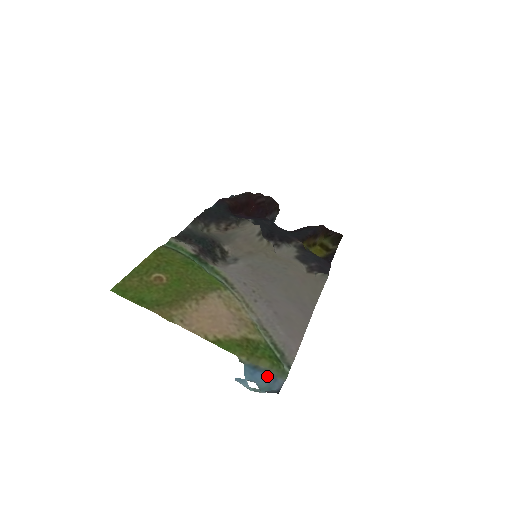
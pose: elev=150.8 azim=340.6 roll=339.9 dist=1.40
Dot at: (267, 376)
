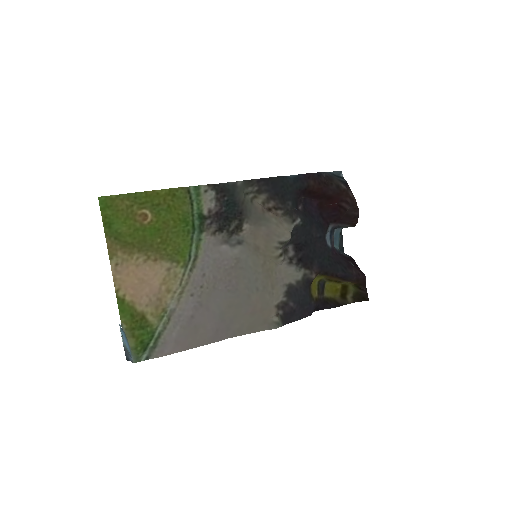
Dot at: (129, 348)
